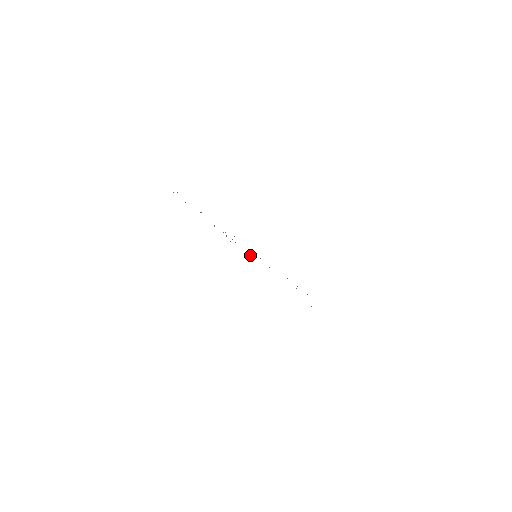
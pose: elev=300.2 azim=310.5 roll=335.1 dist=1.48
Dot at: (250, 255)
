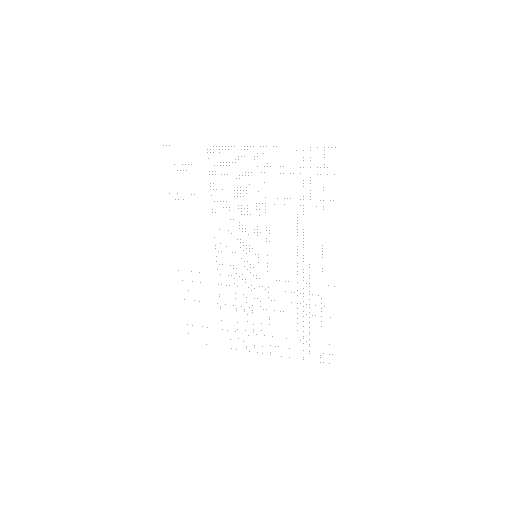
Dot at: occluded
